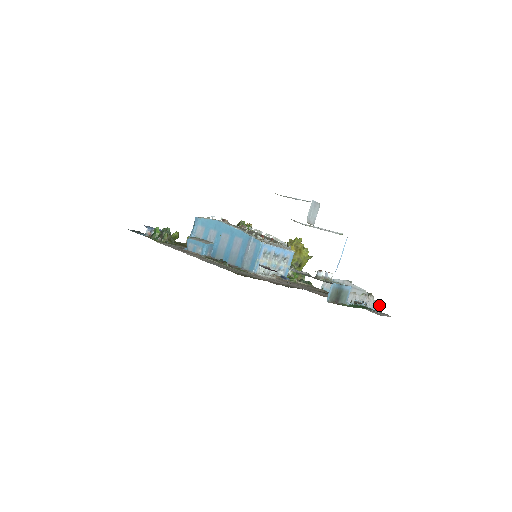
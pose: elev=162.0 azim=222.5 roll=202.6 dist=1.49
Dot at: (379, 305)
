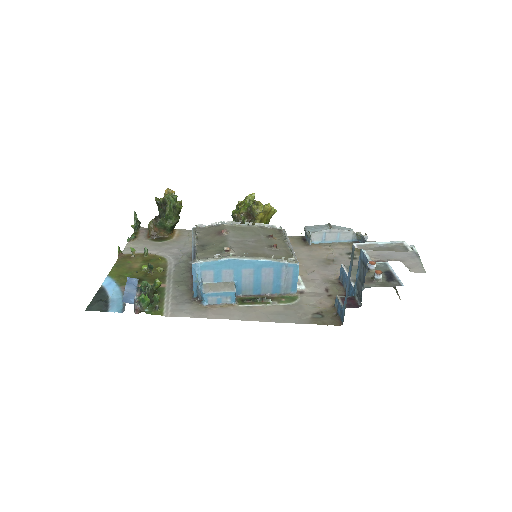
Dot at: (366, 237)
